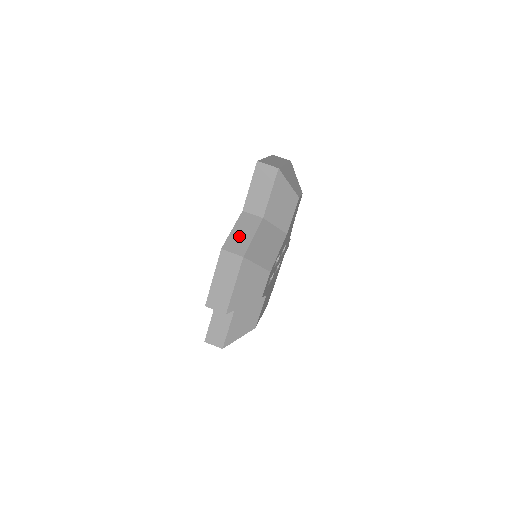
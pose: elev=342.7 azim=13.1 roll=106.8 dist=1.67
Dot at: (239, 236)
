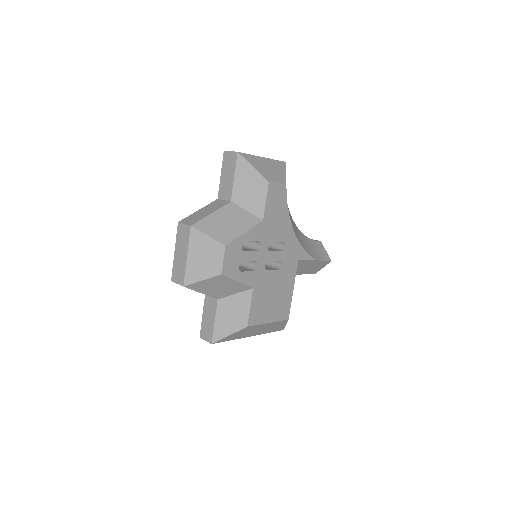
Dot at: (200, 214)
